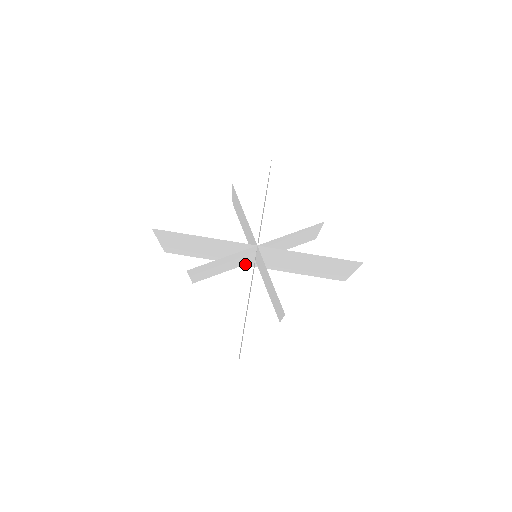
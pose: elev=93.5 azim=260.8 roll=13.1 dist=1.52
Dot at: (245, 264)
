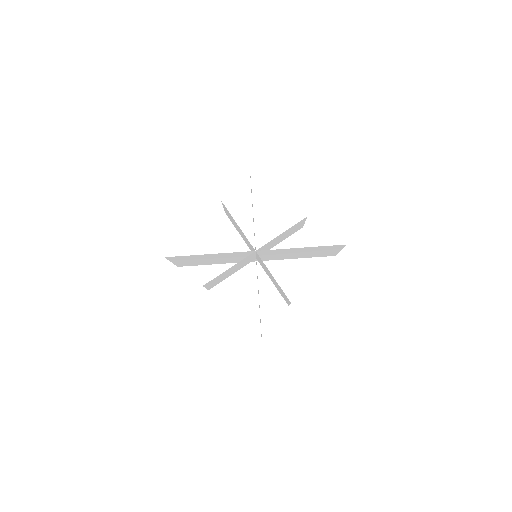
Dot at: (248, 263)
